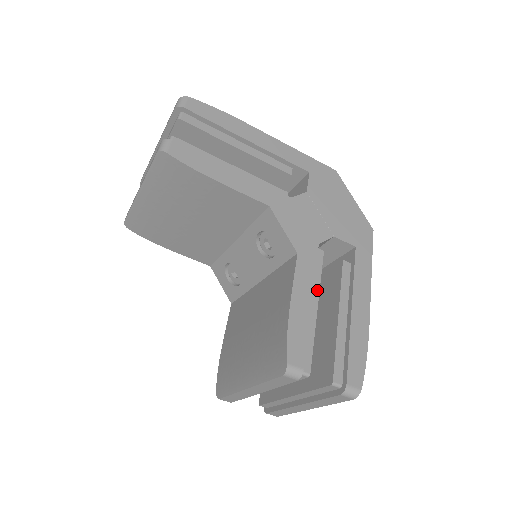
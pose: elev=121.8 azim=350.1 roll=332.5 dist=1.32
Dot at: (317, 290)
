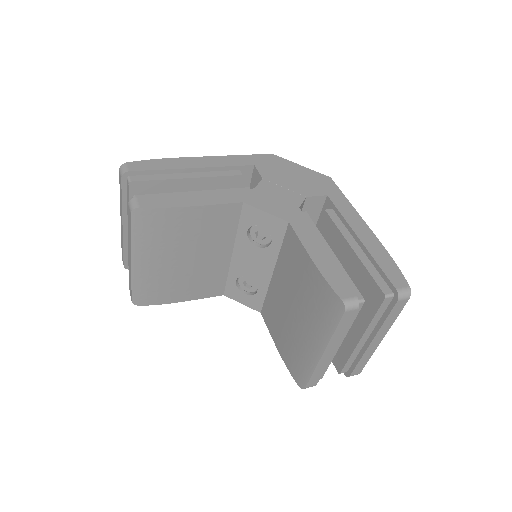
Dot at: (323, 240)
